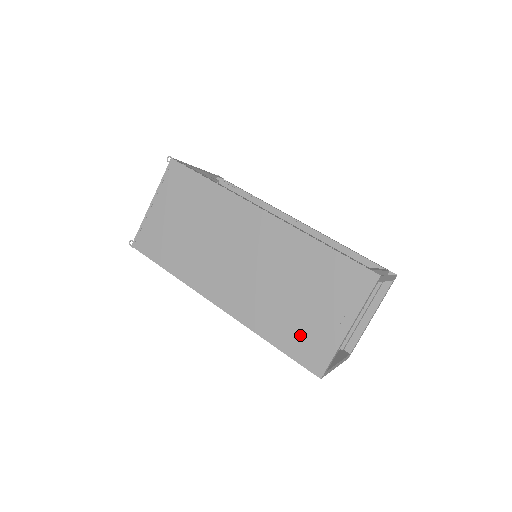
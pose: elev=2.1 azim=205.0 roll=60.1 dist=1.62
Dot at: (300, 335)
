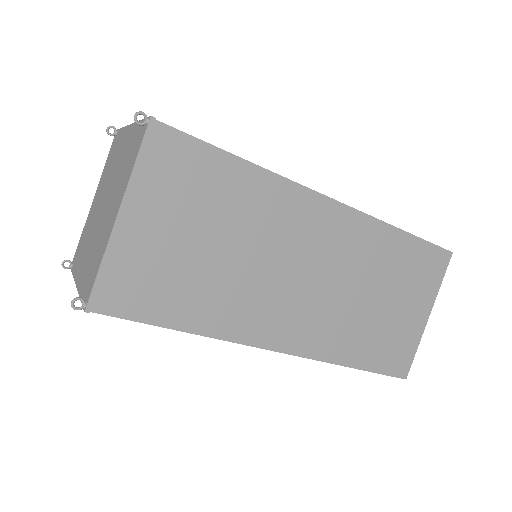
Dot at: (385, 344)
